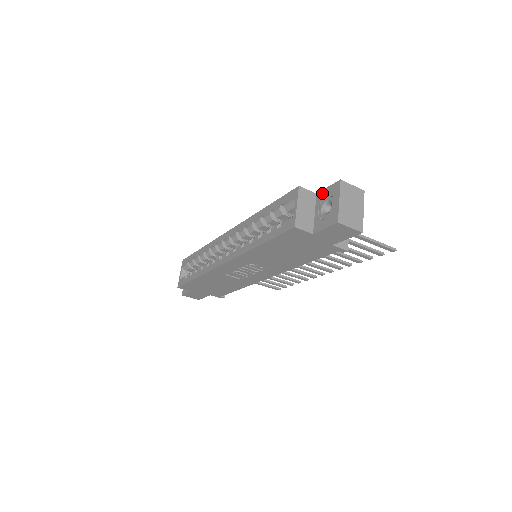
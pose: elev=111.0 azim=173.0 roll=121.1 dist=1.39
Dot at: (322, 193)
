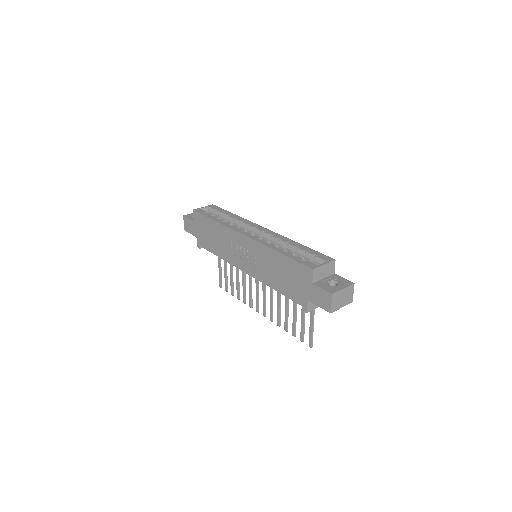
Dot at: (338, 276)
